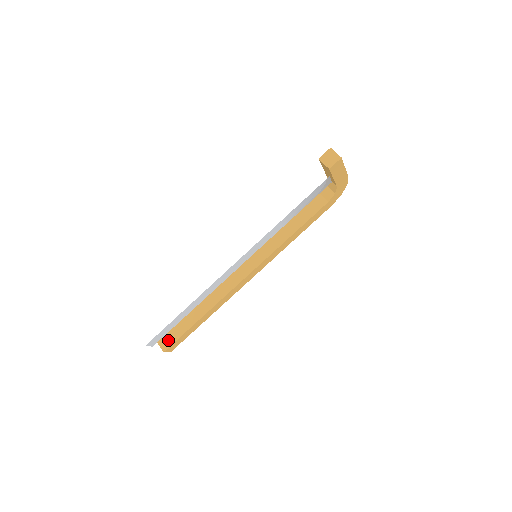
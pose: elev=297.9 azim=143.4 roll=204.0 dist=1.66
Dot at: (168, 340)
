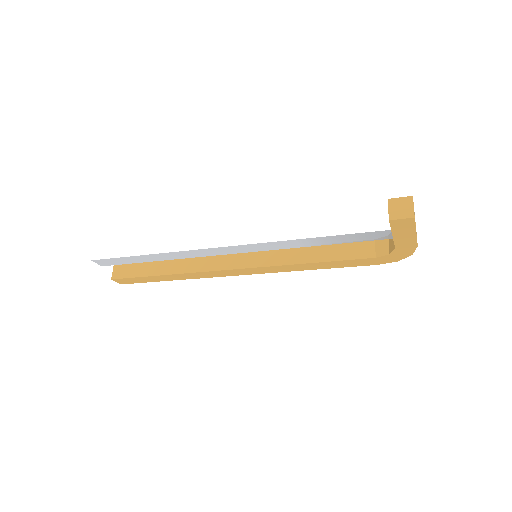
Dot at: (123, 271)
